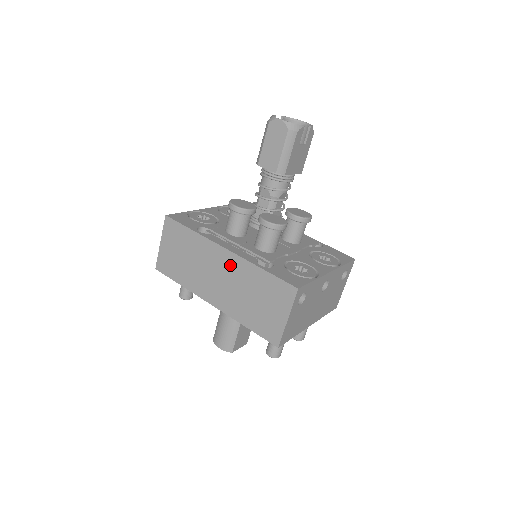
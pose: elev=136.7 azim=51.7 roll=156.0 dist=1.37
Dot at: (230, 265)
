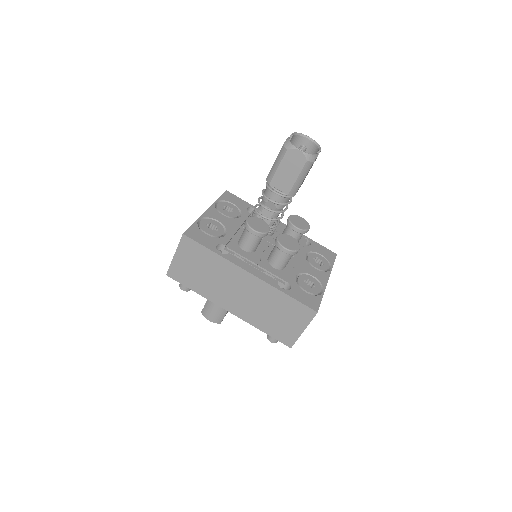
Dot at: (253, 286)
